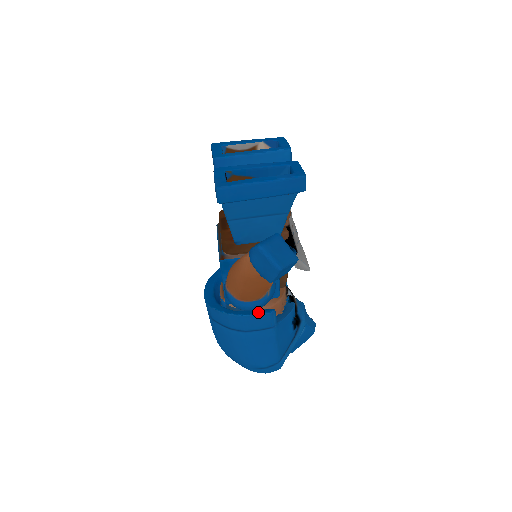
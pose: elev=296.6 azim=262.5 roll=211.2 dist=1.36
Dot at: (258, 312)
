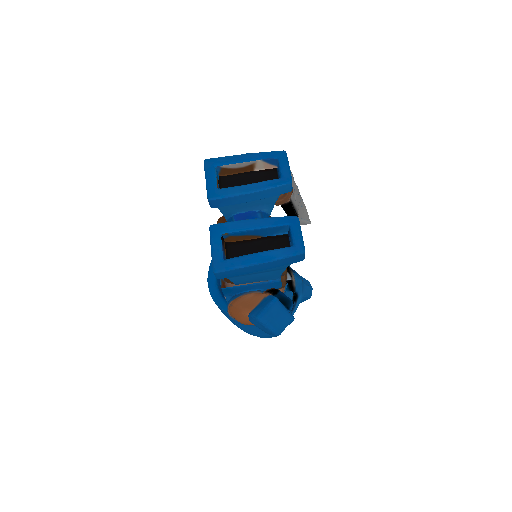
Dot at: occluded
